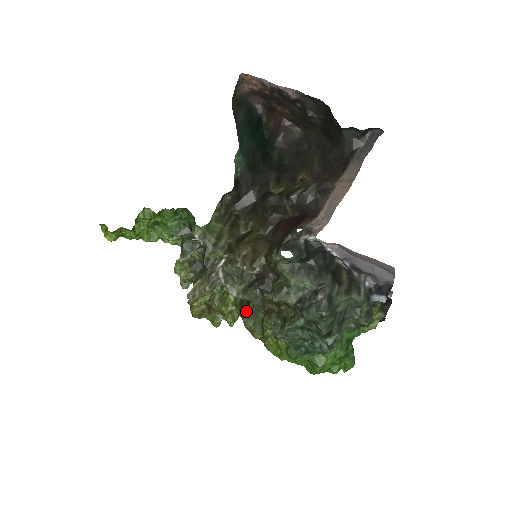
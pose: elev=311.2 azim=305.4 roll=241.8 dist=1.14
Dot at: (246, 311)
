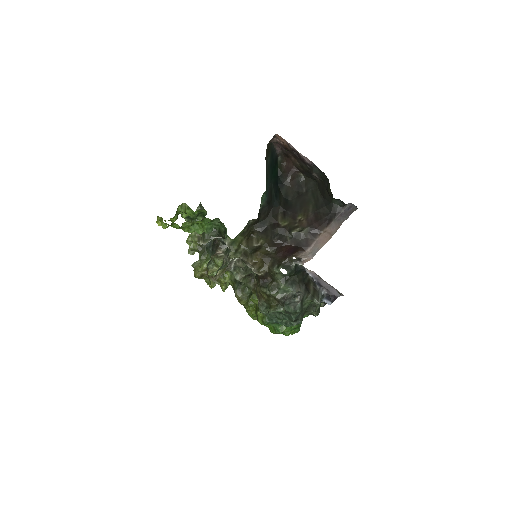
Dot at: (239, 286)
